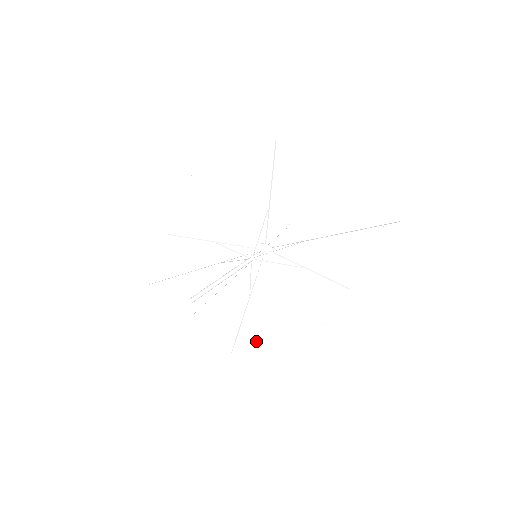
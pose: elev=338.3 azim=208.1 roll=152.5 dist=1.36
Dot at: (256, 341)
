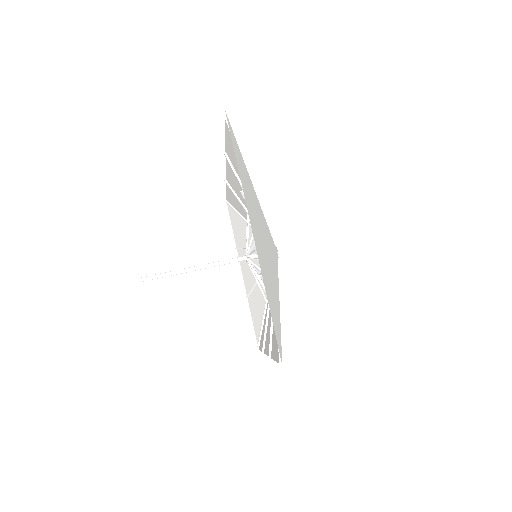
Dot at: (258, 308)
